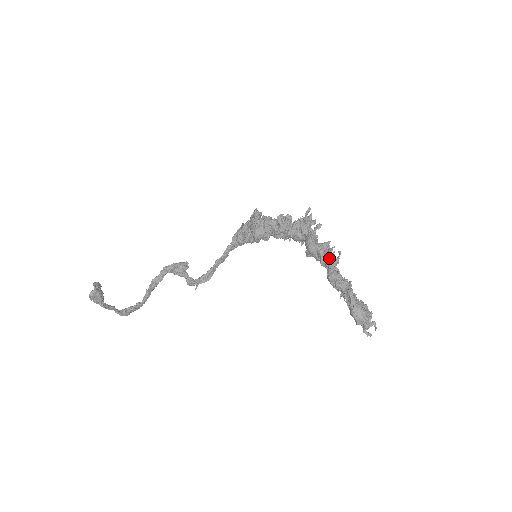
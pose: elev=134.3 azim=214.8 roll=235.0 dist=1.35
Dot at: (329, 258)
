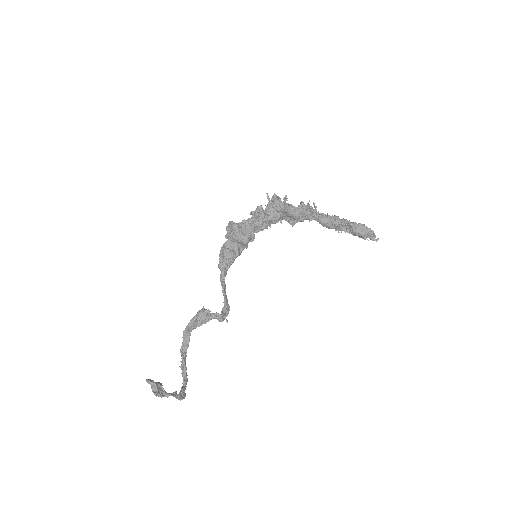
Dot at: (313, 210)
